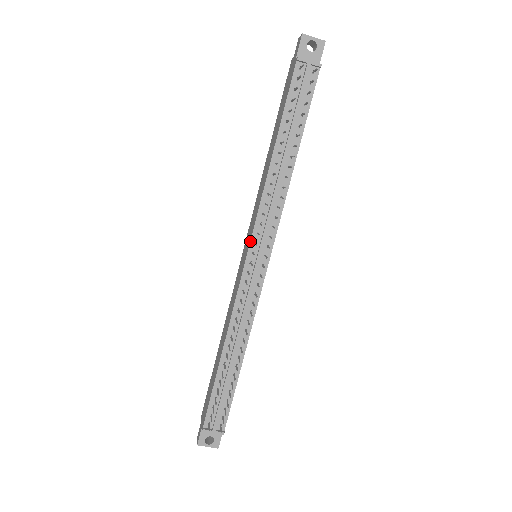
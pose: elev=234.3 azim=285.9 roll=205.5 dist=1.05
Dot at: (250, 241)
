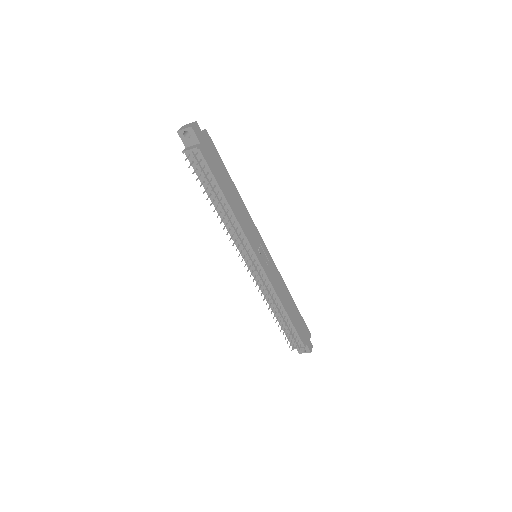
Dot at: occluded
